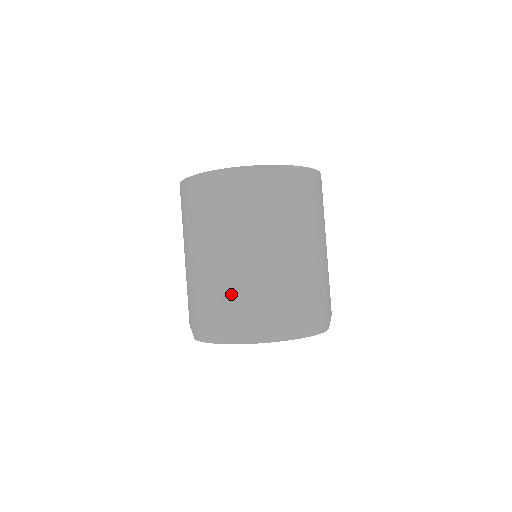
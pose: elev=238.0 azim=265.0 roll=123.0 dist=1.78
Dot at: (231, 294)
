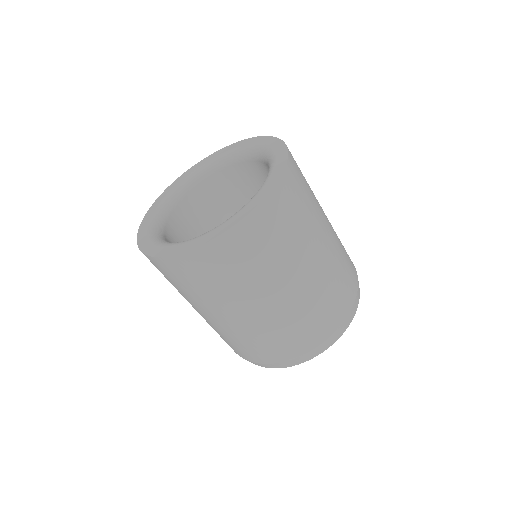
Dot at: (264, 342)
